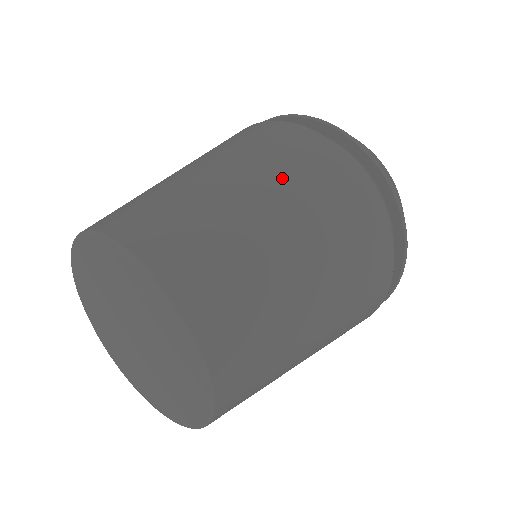
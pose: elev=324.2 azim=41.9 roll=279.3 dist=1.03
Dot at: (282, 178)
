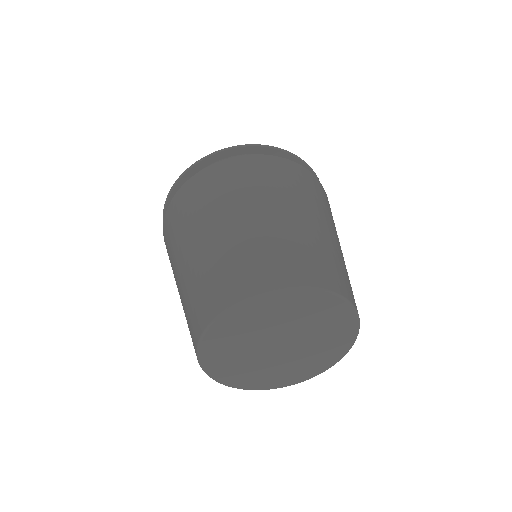
Dot at: (208, 211)
